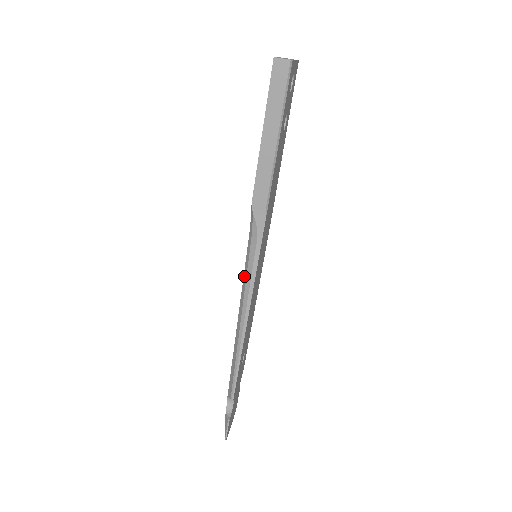
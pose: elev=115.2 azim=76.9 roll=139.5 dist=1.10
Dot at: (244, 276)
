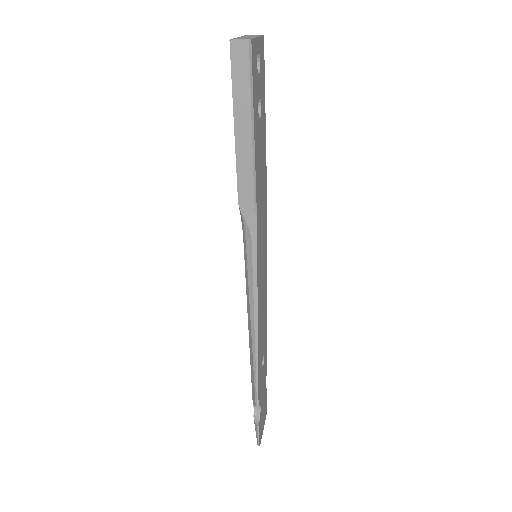
Dot at: (246, 280)
